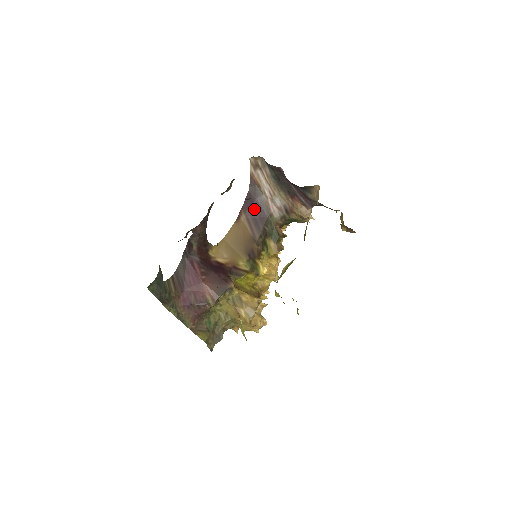
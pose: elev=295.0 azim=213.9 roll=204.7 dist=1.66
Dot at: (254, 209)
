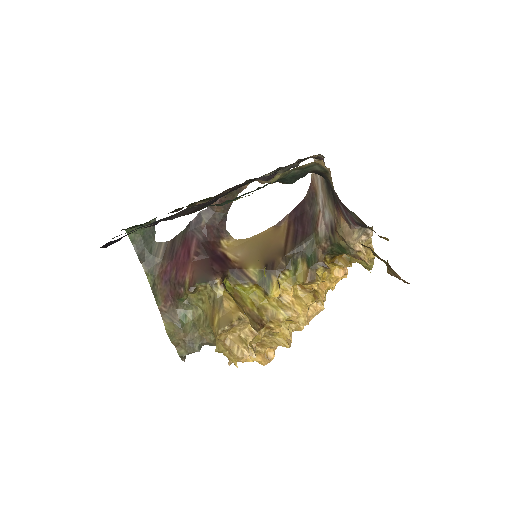
Dot at: (301, 220)
